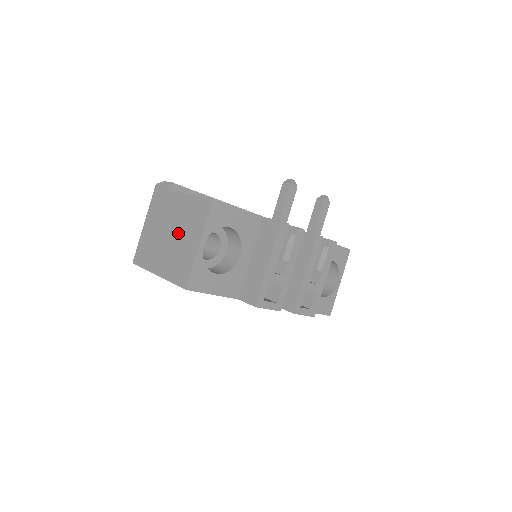
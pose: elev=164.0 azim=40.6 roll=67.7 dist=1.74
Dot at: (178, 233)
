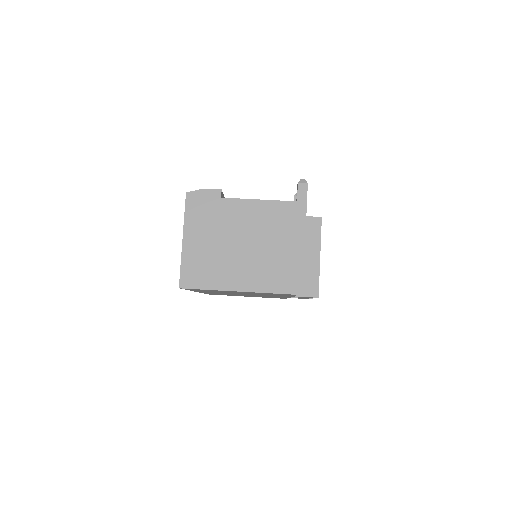
Dot at: (258, 242)
